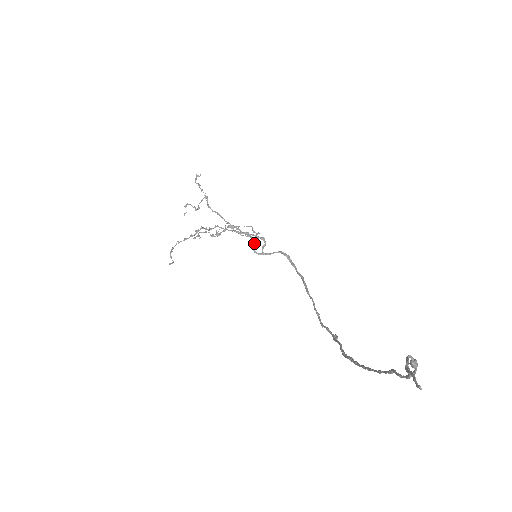
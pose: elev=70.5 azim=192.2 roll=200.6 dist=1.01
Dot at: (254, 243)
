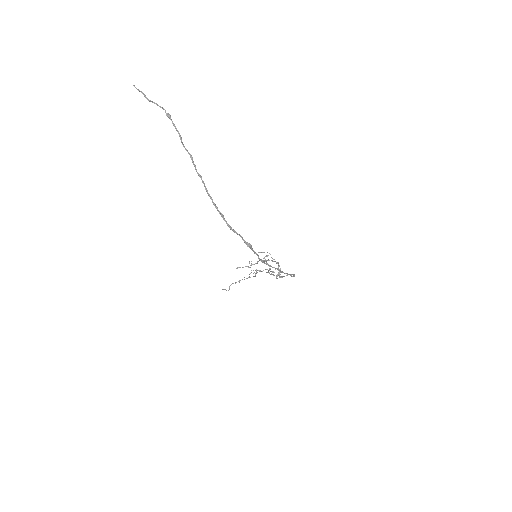
Dot at: (278, 274)
